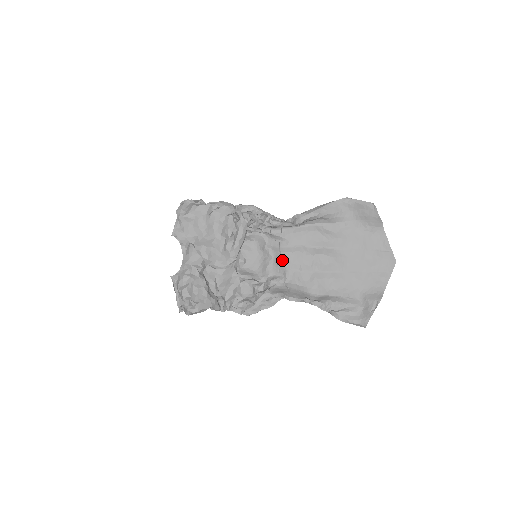
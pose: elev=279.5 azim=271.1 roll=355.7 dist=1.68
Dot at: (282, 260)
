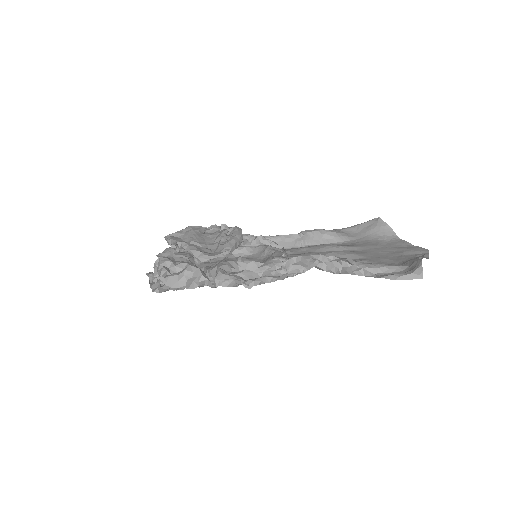
Dot at: (288, 257)
